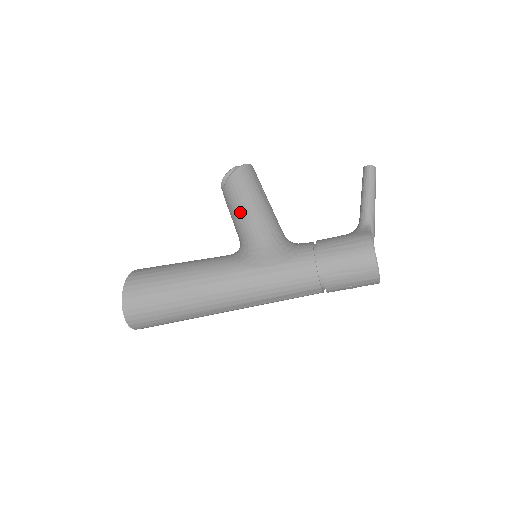
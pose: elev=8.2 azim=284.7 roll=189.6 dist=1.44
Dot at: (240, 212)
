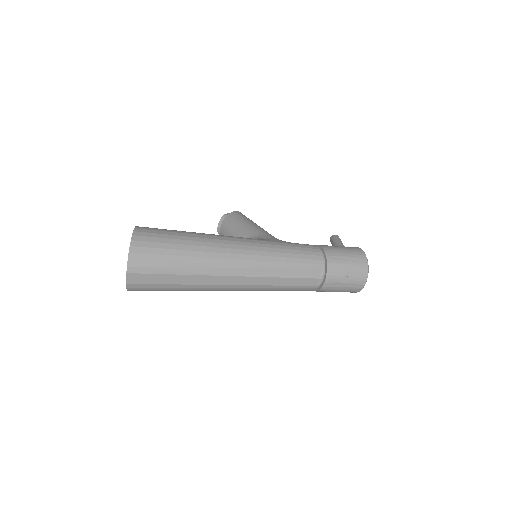
Dot at: (245, 225)
